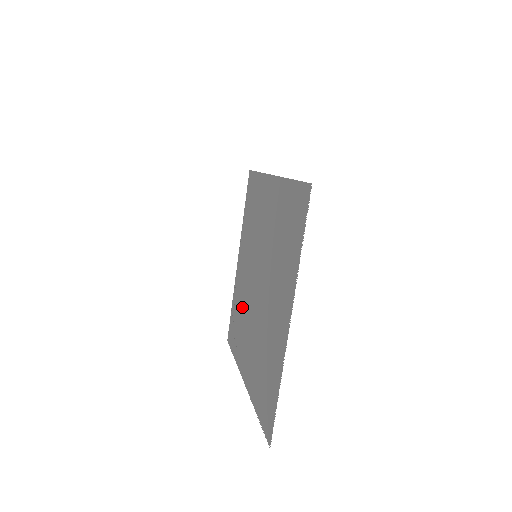
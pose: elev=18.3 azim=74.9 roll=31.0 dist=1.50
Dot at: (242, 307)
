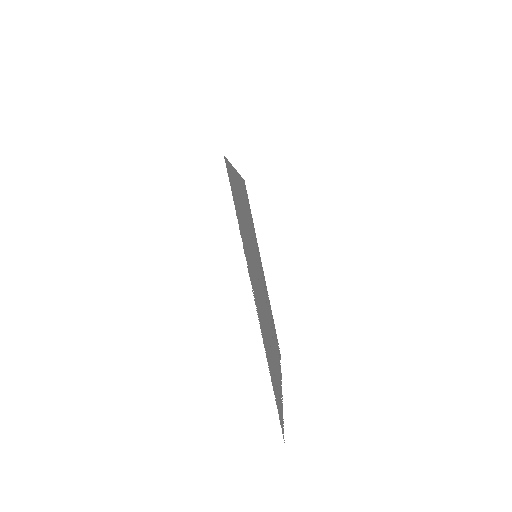
Dot at: (269, 313)
